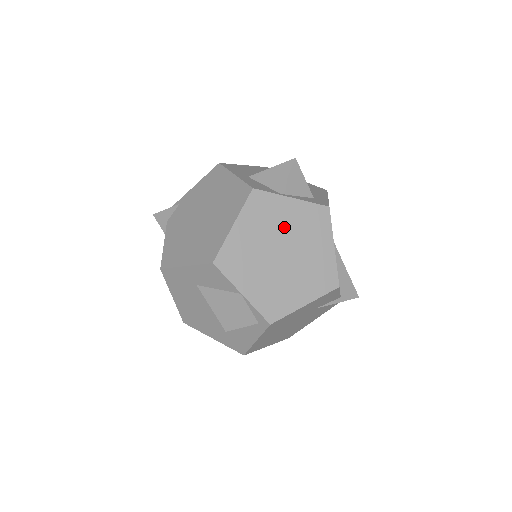
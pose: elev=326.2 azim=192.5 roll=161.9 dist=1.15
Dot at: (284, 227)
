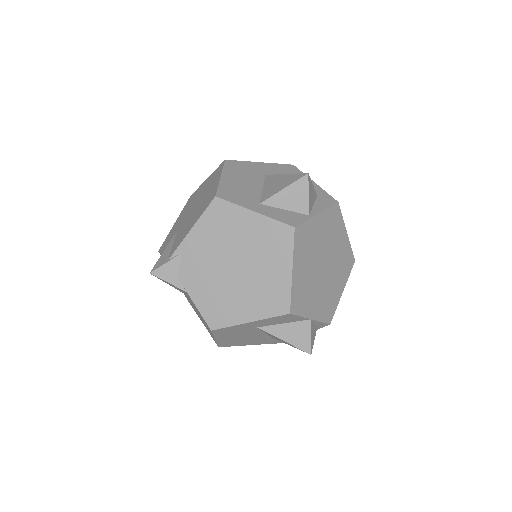
Dot at: (319, 243)
